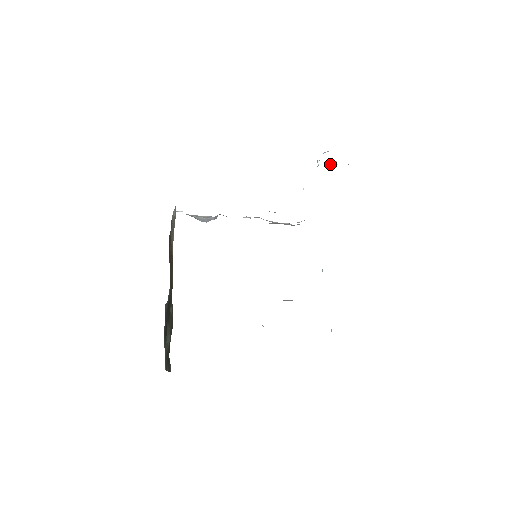
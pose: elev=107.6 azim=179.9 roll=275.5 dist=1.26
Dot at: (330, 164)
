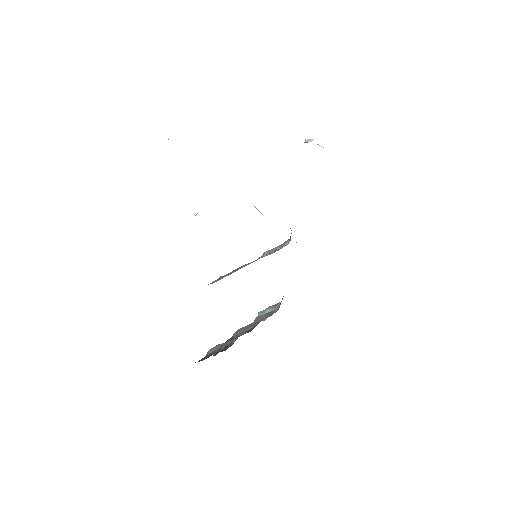
Dot at: occluded
